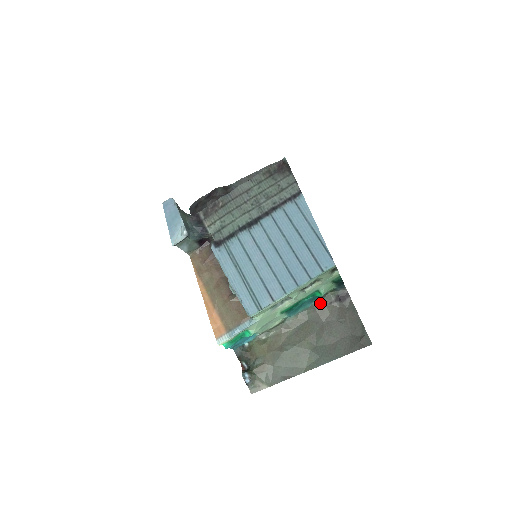
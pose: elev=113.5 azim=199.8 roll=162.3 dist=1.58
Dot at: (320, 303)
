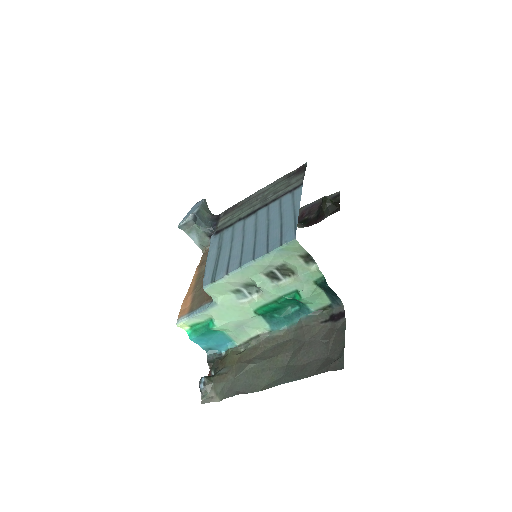
Dot at: (309, 319)
